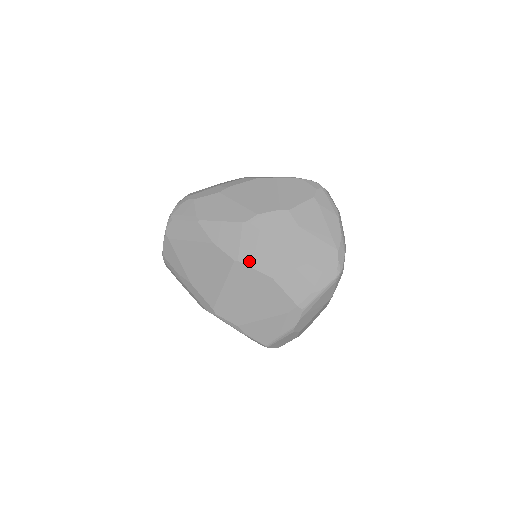
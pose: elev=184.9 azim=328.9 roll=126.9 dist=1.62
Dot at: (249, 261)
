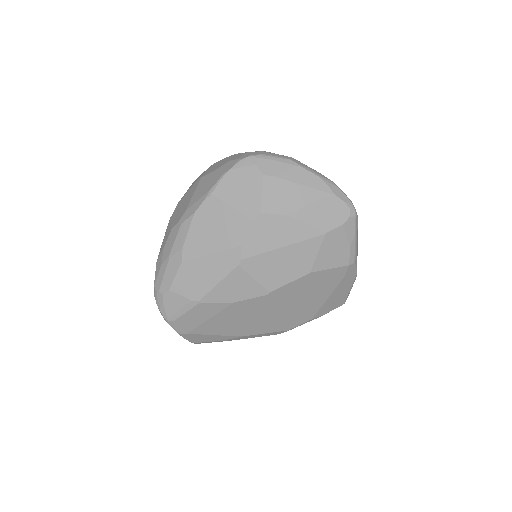
Dot at: (278, 283)
